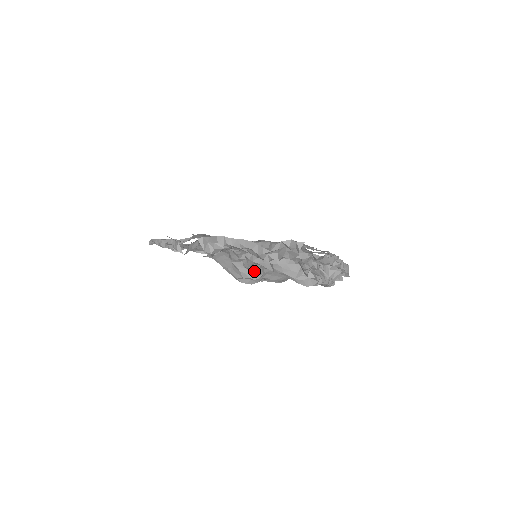
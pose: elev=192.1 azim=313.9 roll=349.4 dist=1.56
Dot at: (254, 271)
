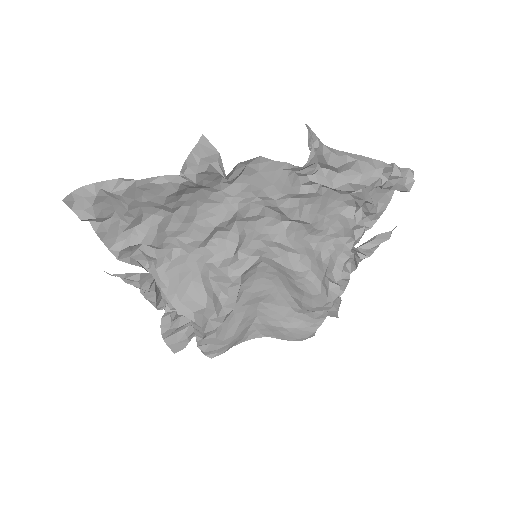
Dot at: (232, 293)
